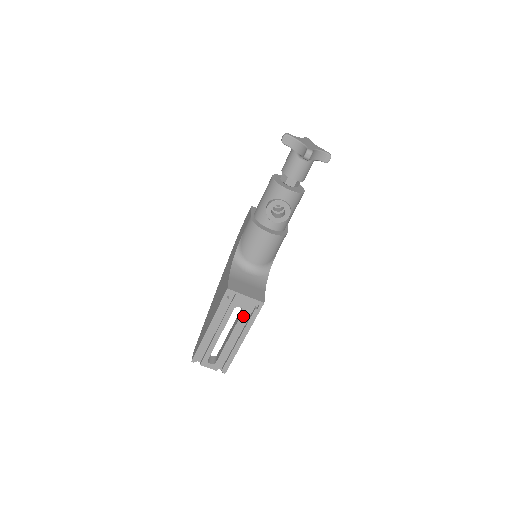
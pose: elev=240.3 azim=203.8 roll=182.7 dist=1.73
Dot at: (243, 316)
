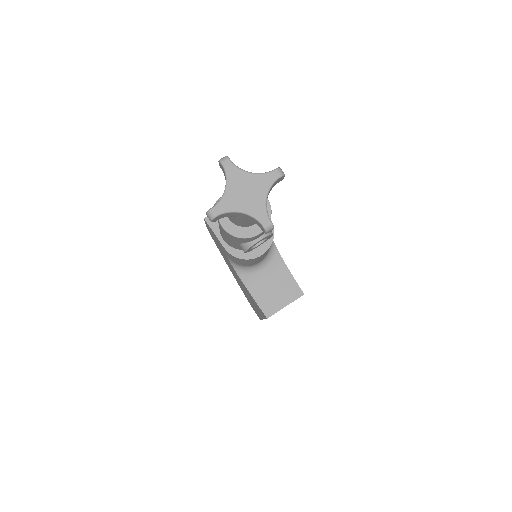
Dot at: occluded
